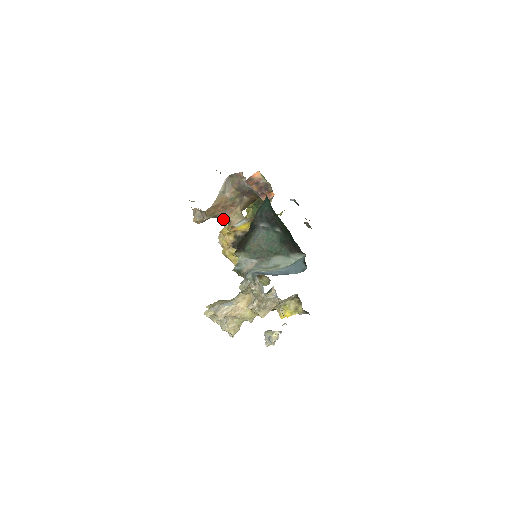
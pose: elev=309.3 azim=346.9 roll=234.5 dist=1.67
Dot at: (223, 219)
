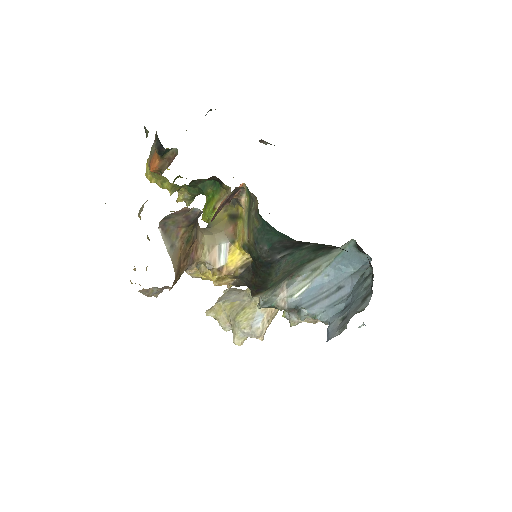
Dot at: (193, 267)
